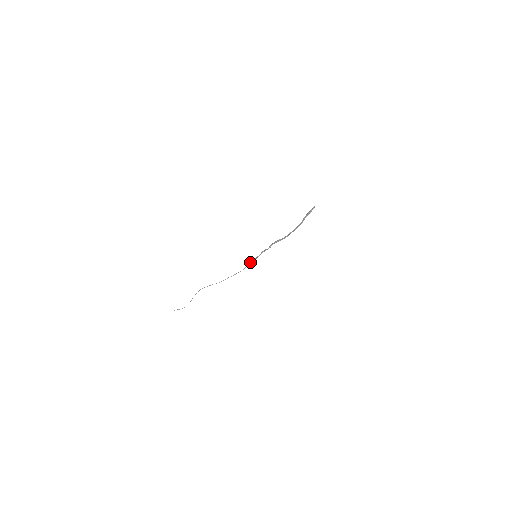
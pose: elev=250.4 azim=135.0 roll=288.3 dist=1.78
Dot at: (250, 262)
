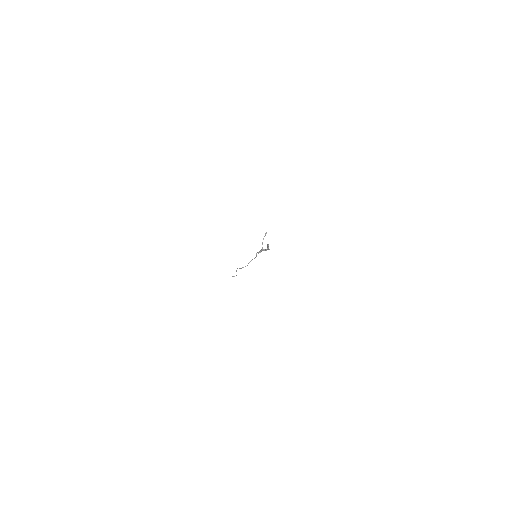
Dot at: (256, 253)
